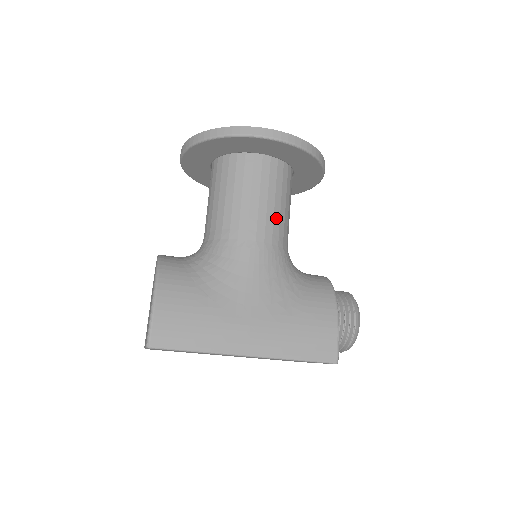
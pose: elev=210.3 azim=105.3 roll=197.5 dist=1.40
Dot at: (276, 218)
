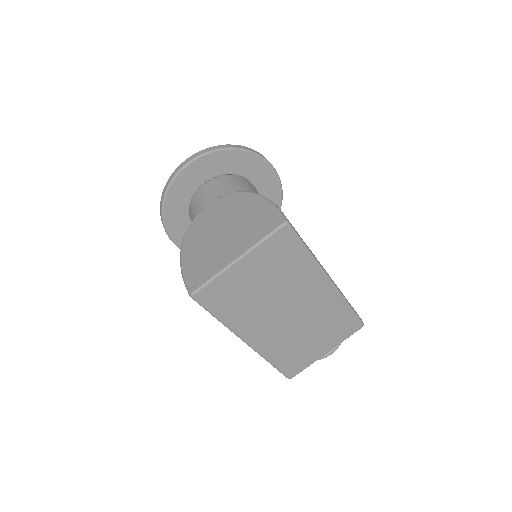
Dot at: occluded
